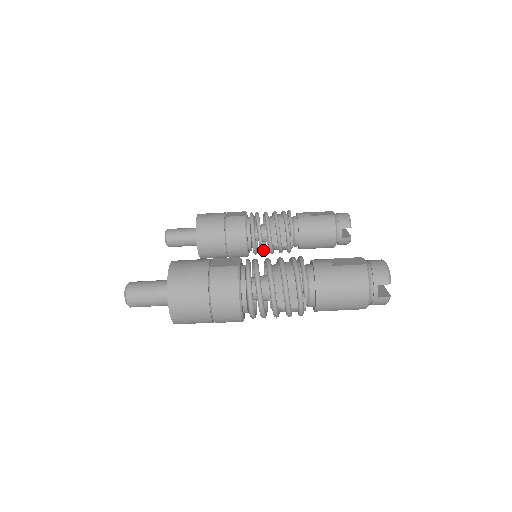
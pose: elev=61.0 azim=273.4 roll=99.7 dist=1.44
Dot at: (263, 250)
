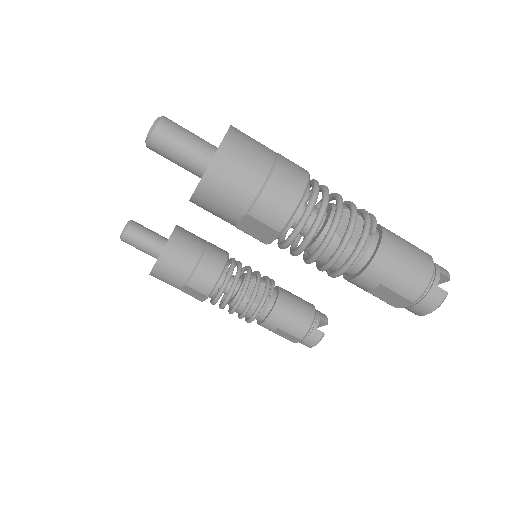
Dot at: (232, 294)
